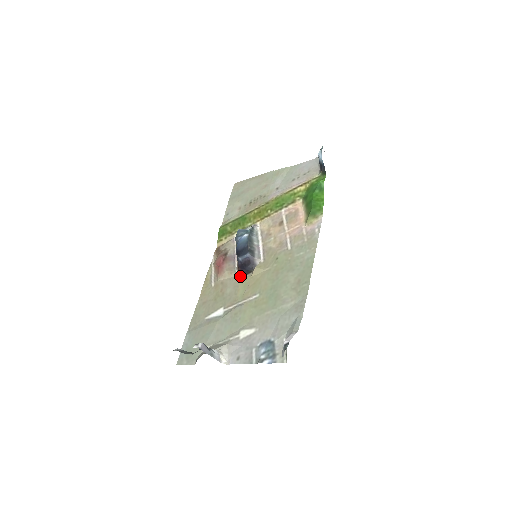
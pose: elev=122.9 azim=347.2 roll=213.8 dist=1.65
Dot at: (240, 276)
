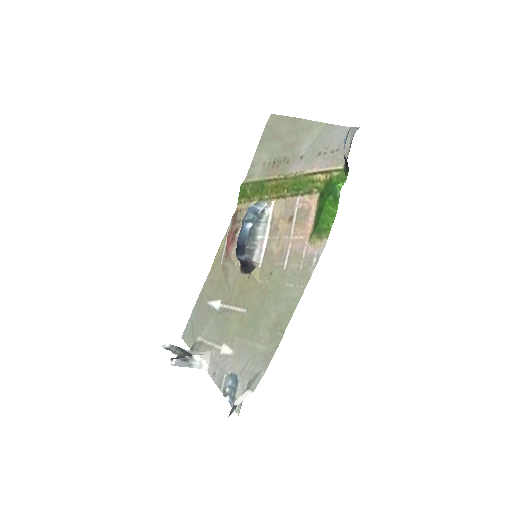
Dot at: (240, 271)
